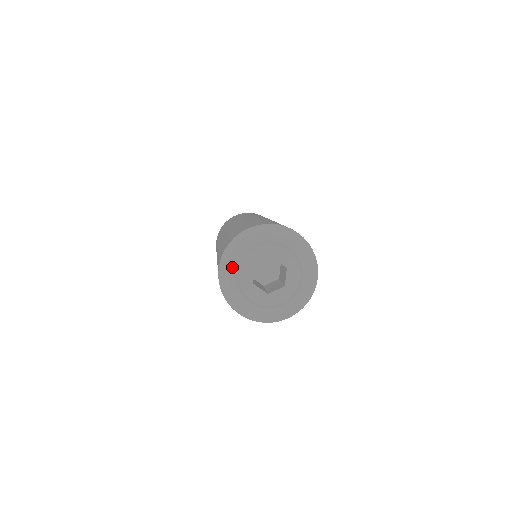
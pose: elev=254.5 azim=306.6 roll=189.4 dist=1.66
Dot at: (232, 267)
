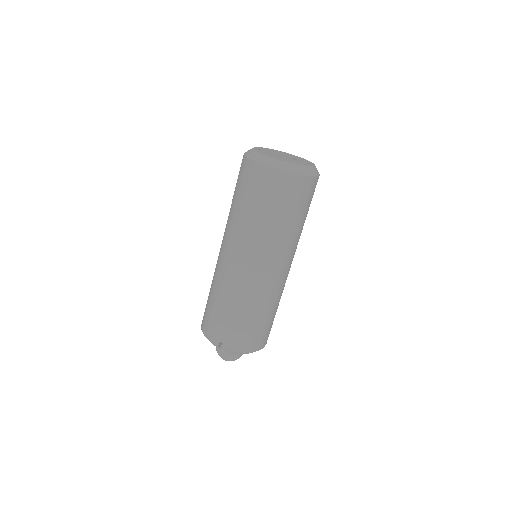
Dot at: (255, 149)
